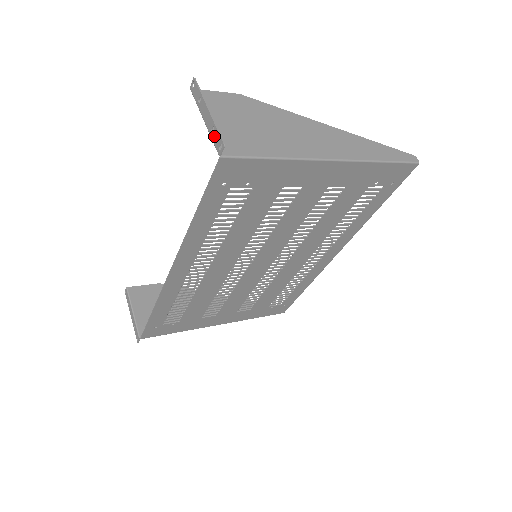
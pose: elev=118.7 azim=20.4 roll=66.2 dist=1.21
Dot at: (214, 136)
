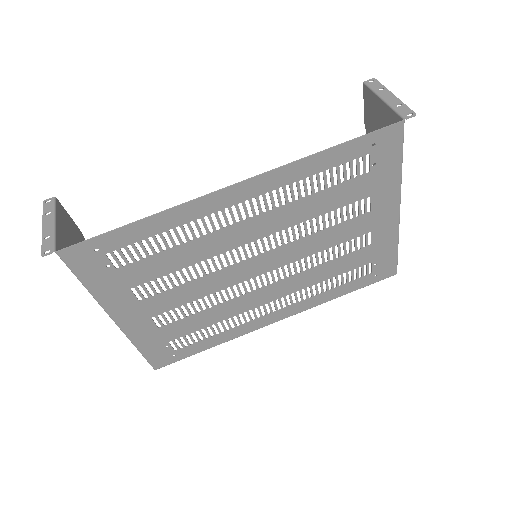
Dot at: (400, 108)
